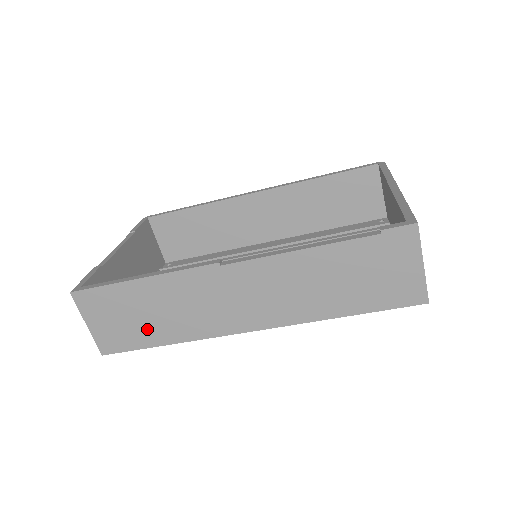
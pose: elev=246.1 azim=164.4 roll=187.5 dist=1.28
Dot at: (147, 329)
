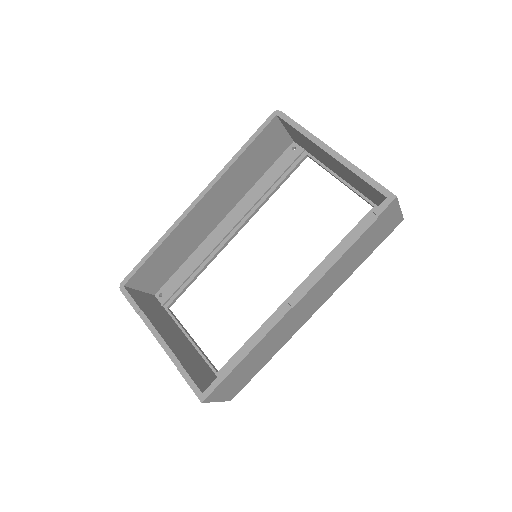
Dot at: (255, 368)
